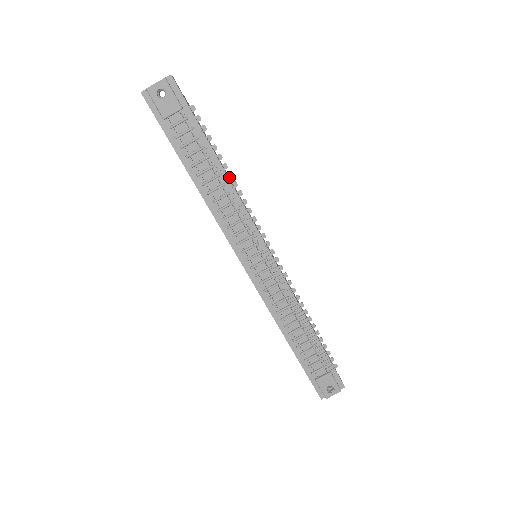
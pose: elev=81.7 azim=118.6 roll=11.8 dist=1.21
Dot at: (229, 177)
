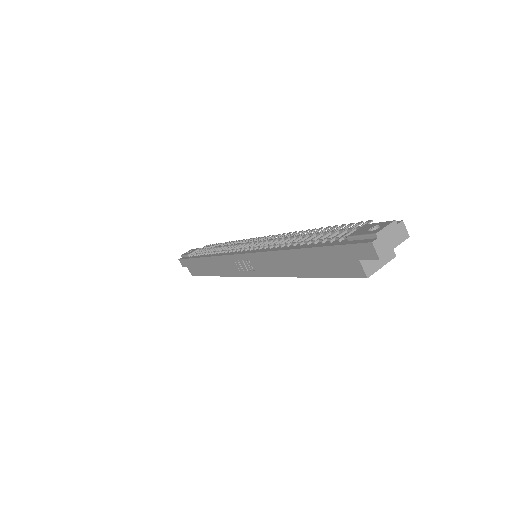
Dot at: (227, 243)
